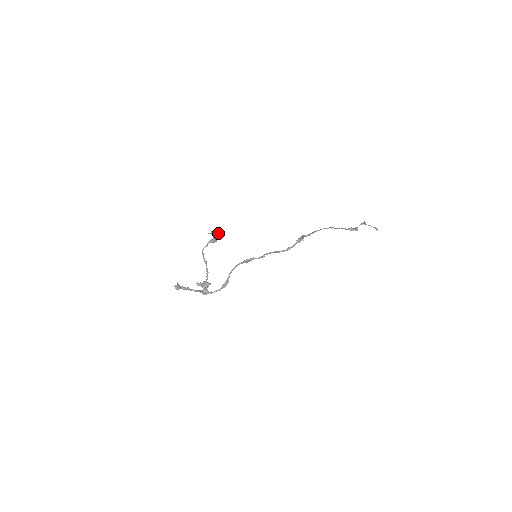
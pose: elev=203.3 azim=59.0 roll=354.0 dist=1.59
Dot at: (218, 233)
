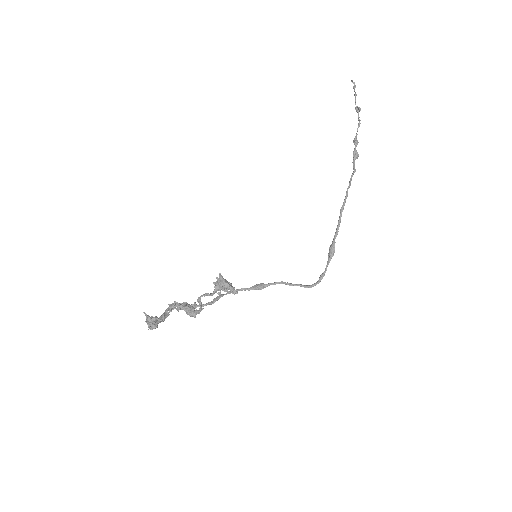
Dot at: occluded
